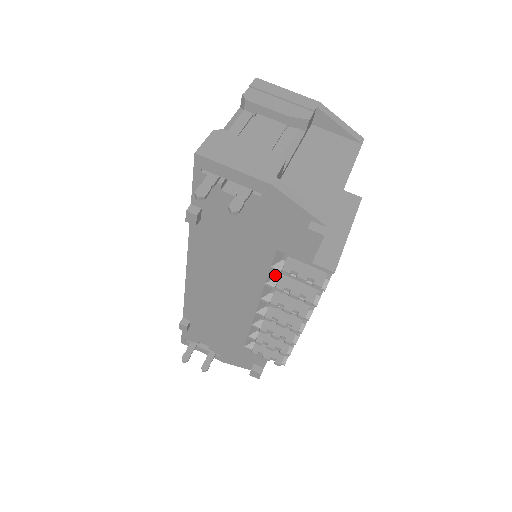
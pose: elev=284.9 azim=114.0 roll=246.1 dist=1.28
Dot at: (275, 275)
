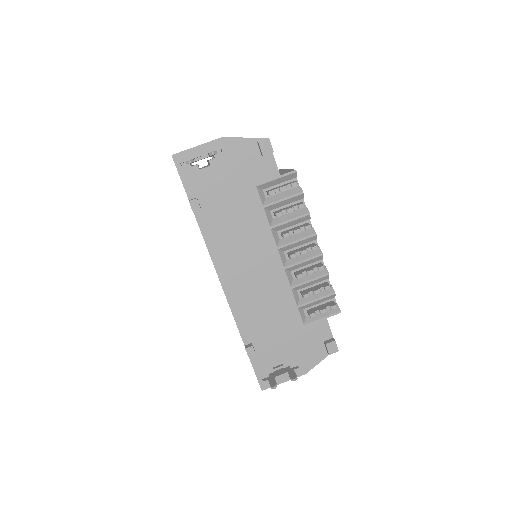
Dot at: (271, 217)
